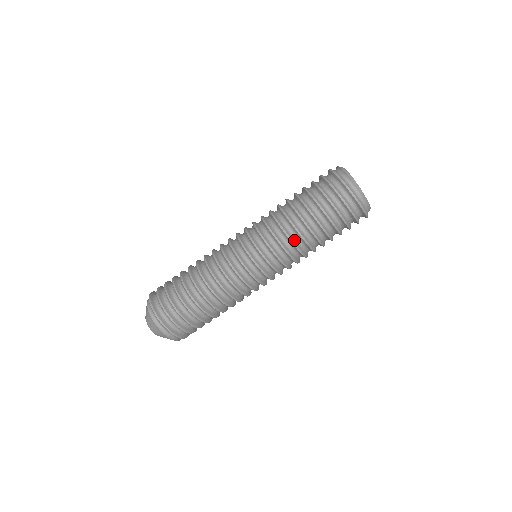
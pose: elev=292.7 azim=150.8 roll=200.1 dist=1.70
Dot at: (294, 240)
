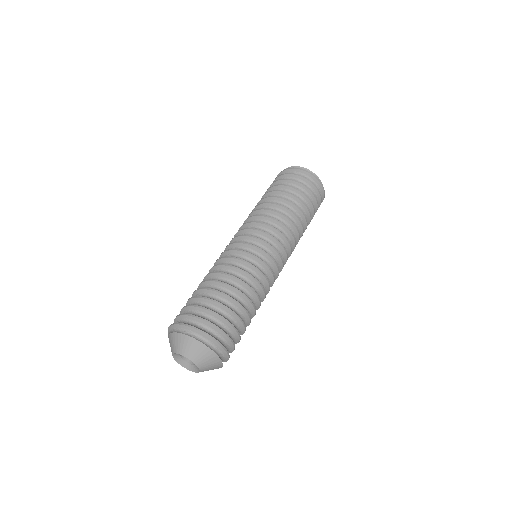
Dot at: (289, 219)
